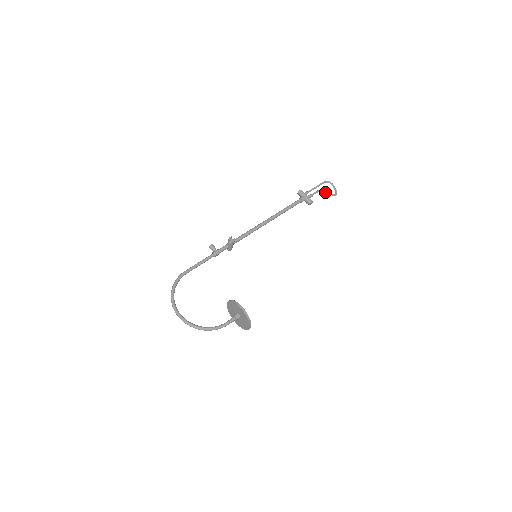
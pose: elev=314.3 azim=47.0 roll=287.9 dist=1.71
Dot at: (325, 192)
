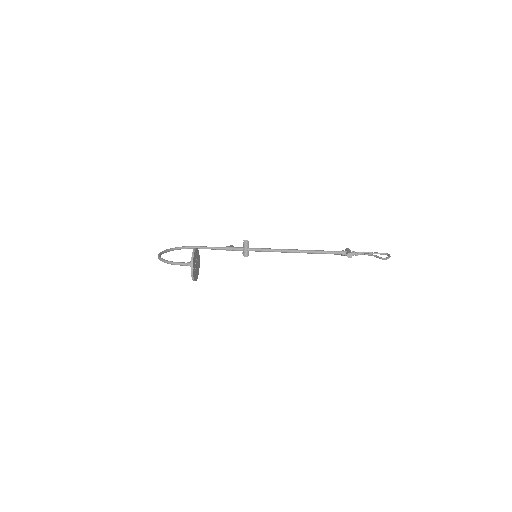
Dot at: (375, 256)
